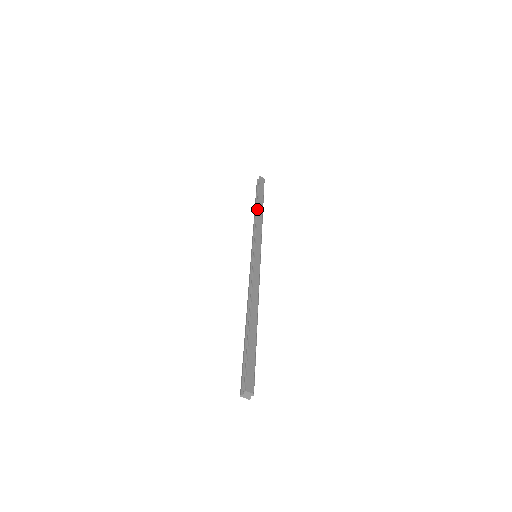
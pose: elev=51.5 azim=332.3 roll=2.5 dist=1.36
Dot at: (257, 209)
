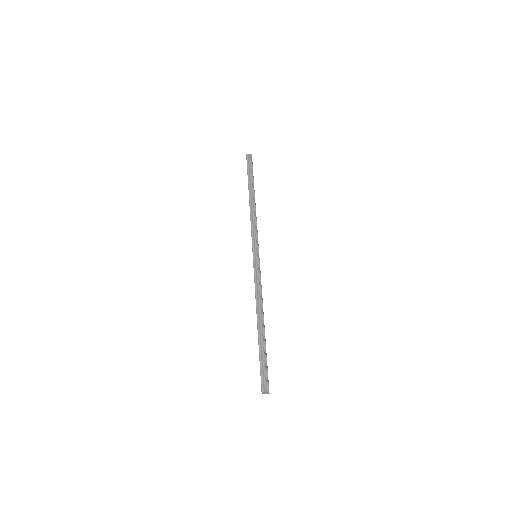
Dot at: occluded
